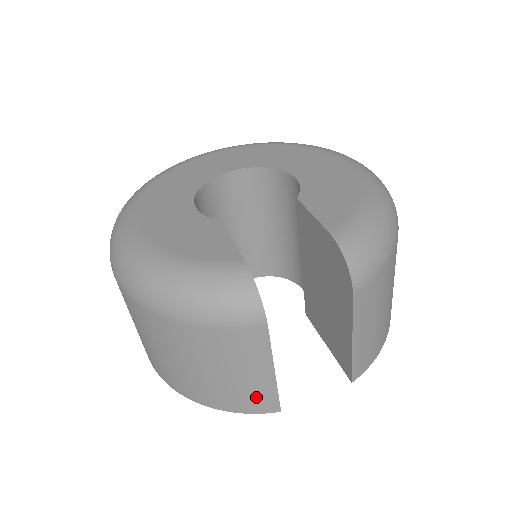
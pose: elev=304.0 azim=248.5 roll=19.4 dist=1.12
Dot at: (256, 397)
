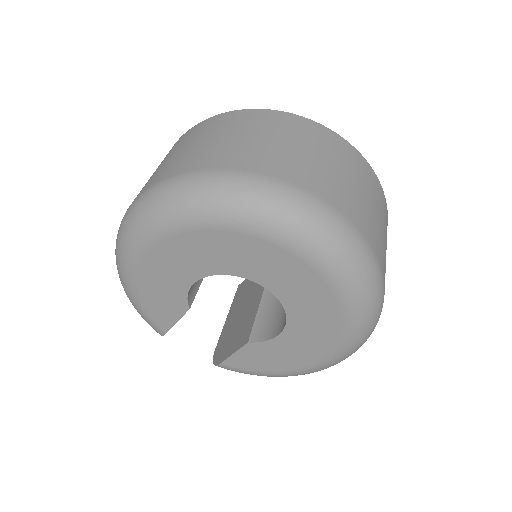
Dot at: occluded
